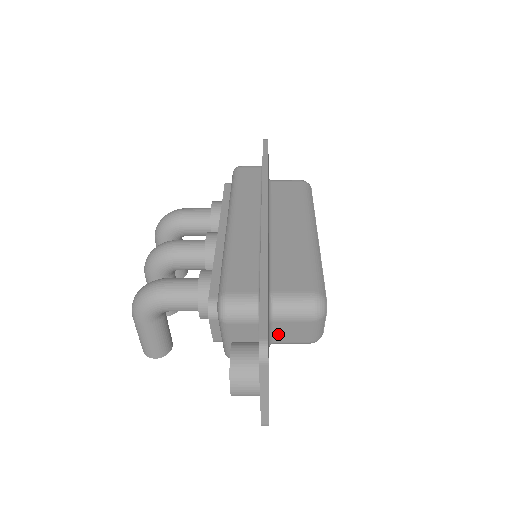
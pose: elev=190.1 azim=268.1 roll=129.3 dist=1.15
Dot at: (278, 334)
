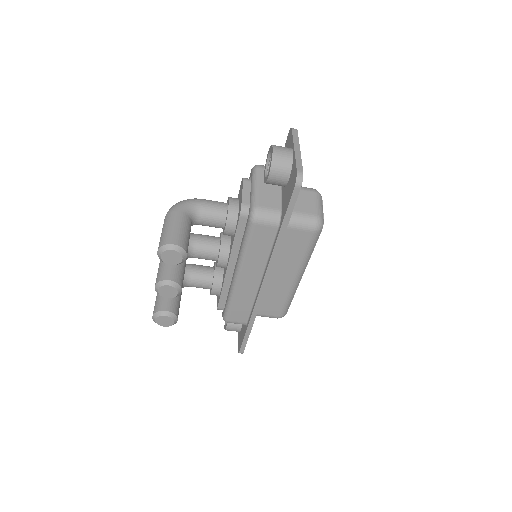
Dot at: occluded
